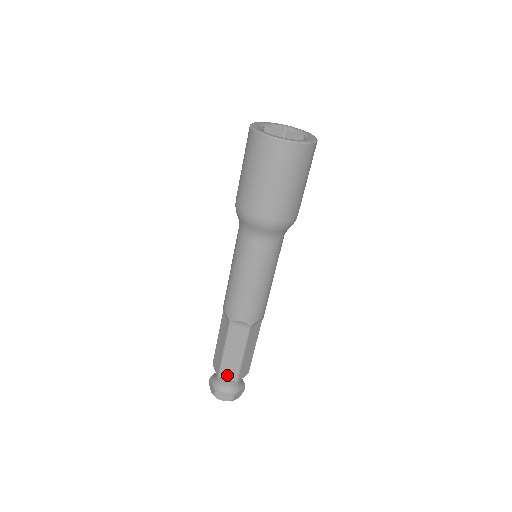
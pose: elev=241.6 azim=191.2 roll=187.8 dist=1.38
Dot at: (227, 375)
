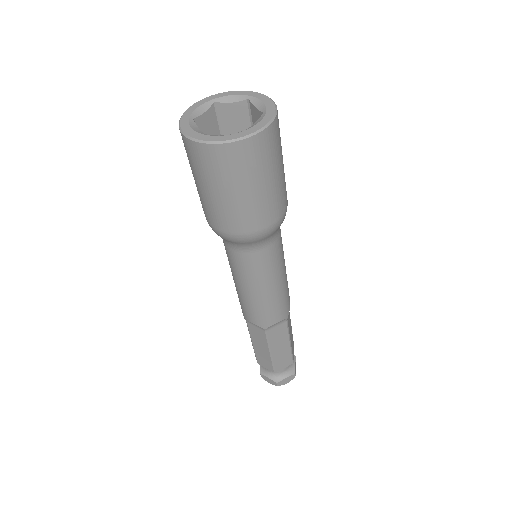
Dot at: (282, 366)
